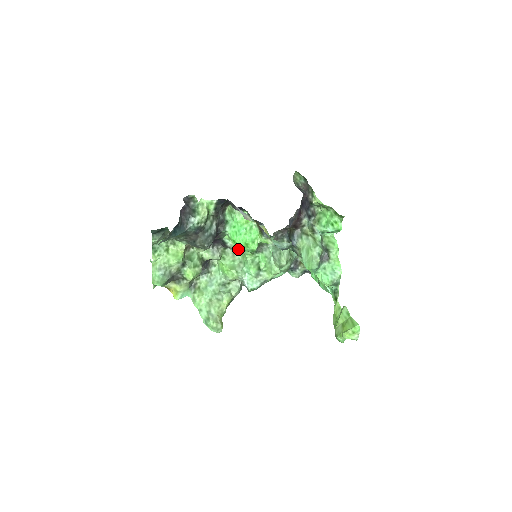
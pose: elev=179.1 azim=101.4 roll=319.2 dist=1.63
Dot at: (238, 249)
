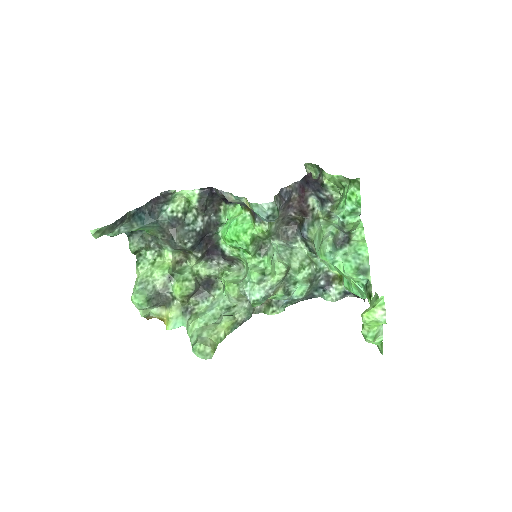
Dot at: (238, 256)
